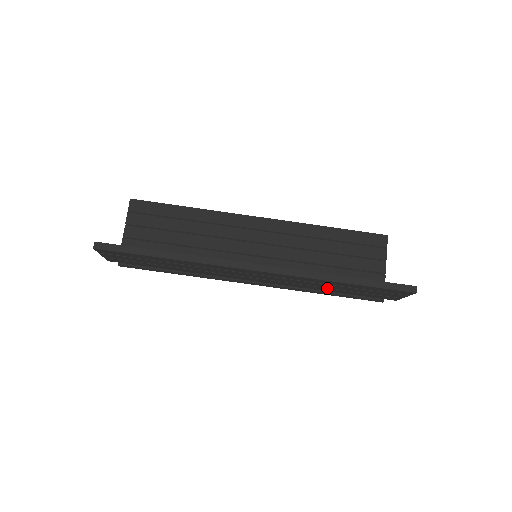
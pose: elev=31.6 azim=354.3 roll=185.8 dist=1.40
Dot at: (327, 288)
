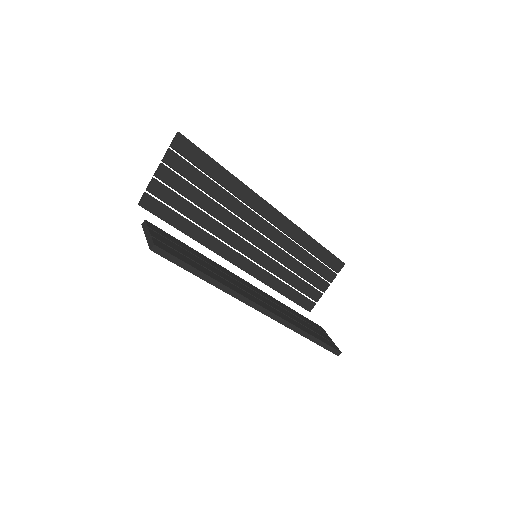
Dot at: occluded
